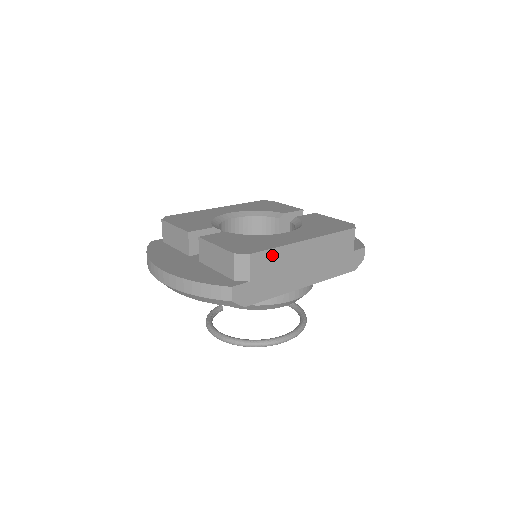
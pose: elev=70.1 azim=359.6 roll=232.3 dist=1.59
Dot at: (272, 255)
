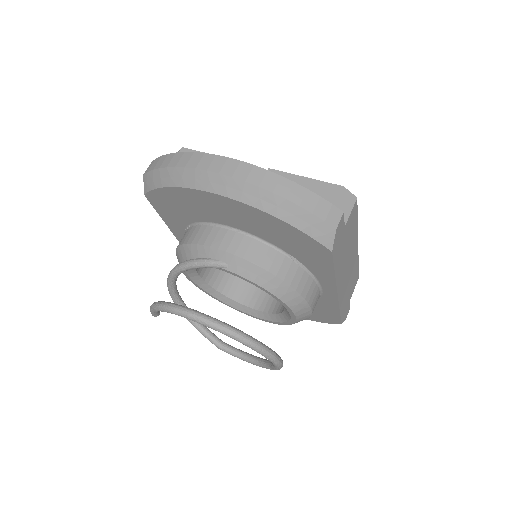
Dot at: (354, 223)
